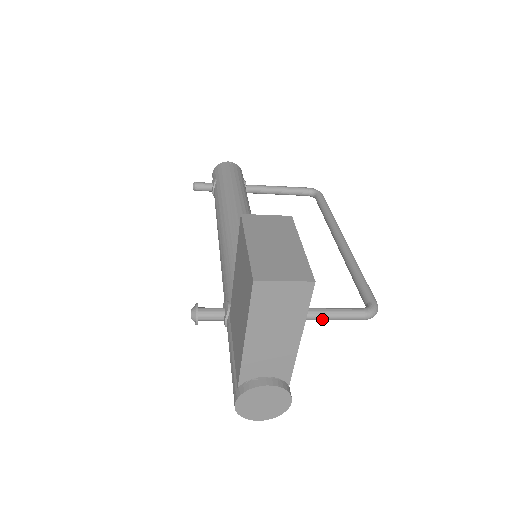
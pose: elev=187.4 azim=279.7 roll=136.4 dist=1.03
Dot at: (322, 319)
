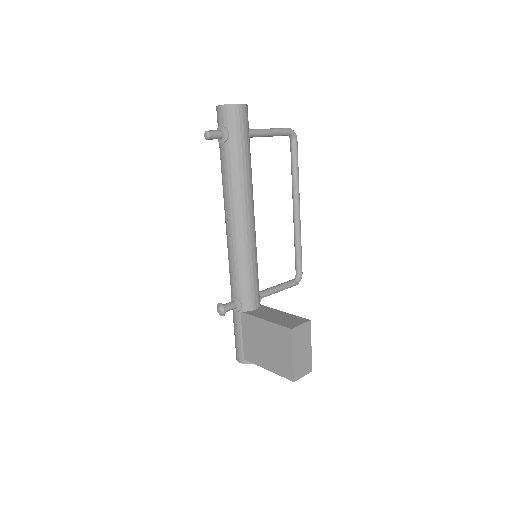
Dot at: (277, 292)
